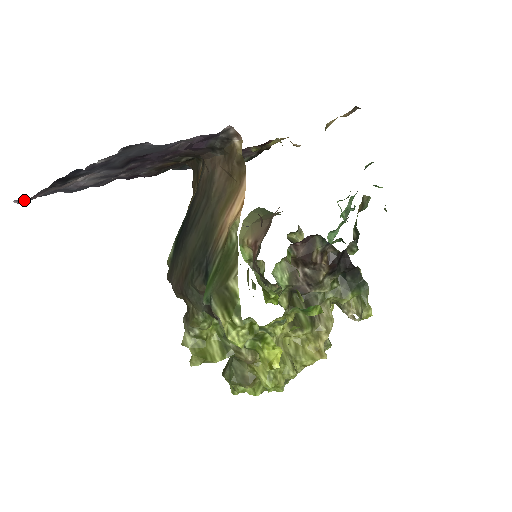
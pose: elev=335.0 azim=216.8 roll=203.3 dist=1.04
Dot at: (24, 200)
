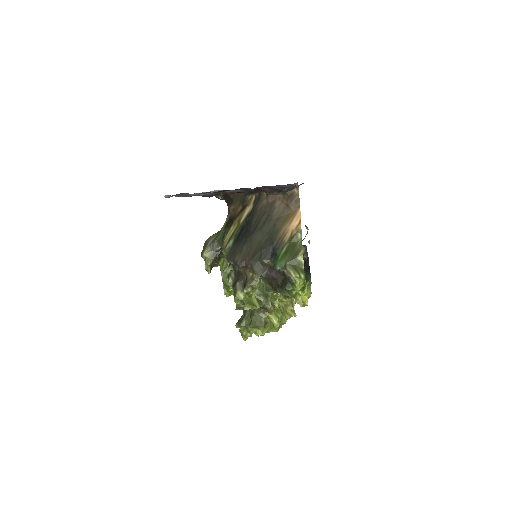
Dot at: (171, 196)
